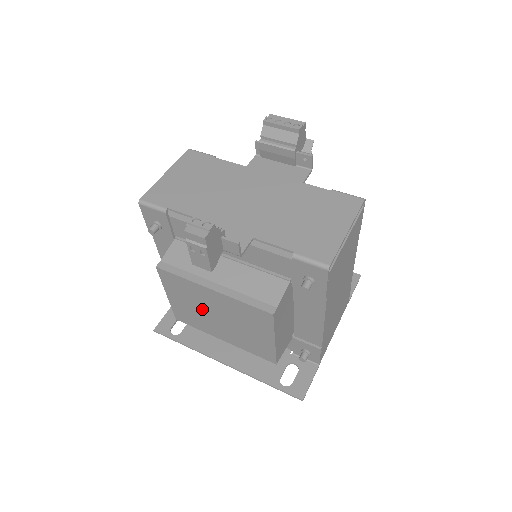
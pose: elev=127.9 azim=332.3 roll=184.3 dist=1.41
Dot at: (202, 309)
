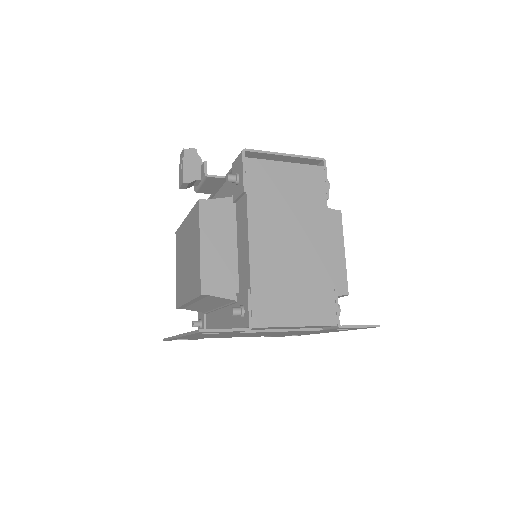
Dot at: (183, 260)
